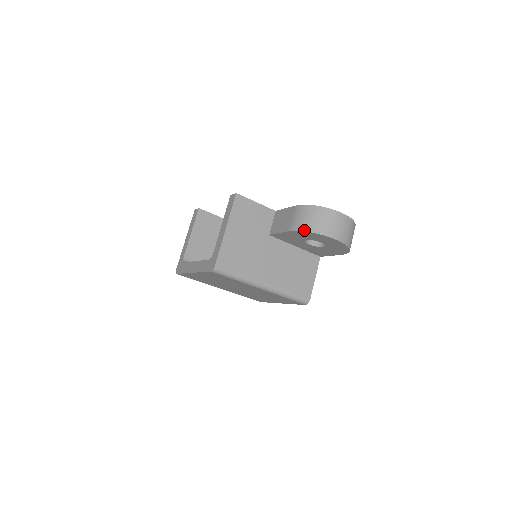
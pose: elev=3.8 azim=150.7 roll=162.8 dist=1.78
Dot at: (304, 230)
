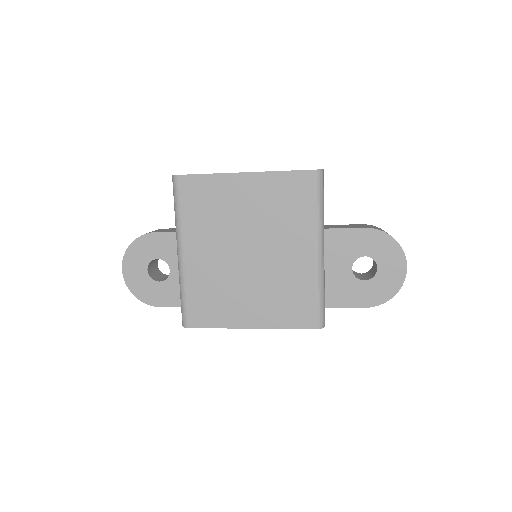
Dot at: (388, 234)
